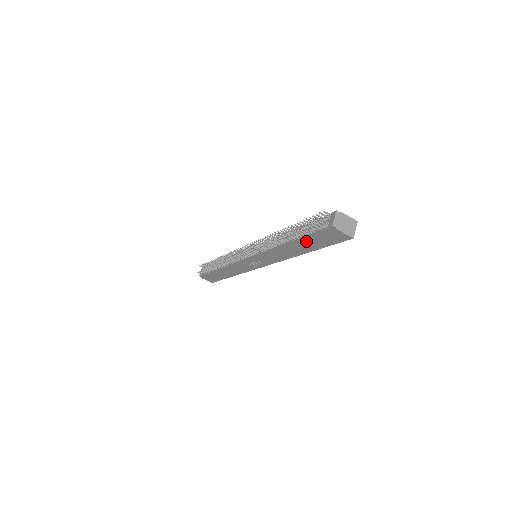
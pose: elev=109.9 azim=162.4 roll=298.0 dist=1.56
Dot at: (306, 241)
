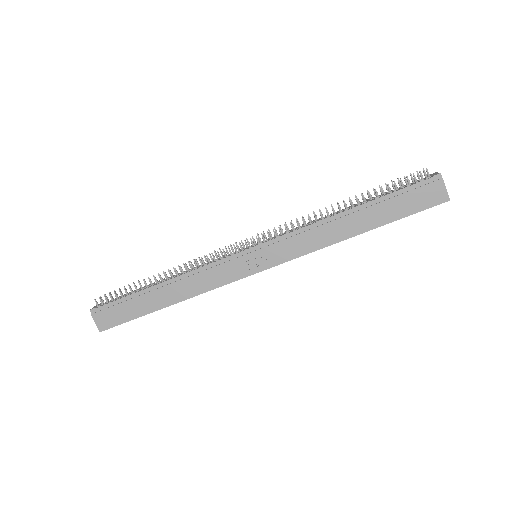
Dot at: (384, 203)
